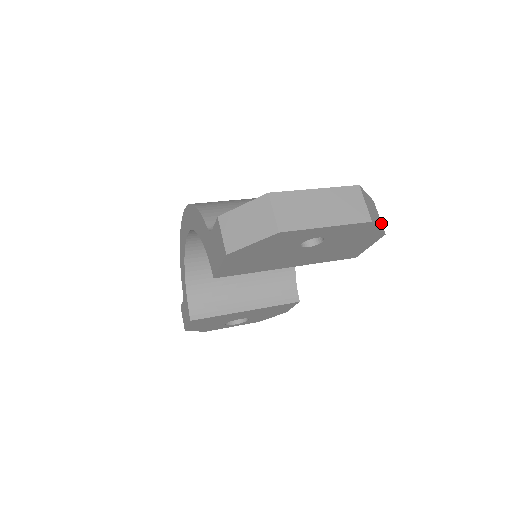
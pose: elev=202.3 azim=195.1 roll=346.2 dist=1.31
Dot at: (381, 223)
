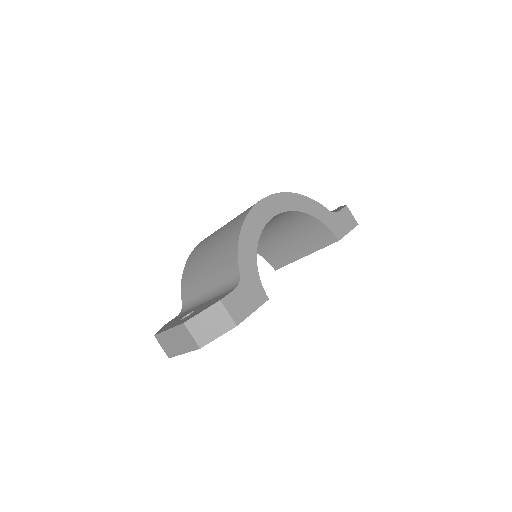
Dot at: (230, 319)
